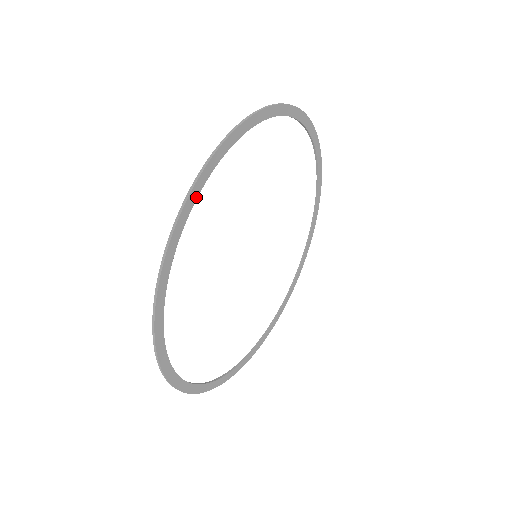
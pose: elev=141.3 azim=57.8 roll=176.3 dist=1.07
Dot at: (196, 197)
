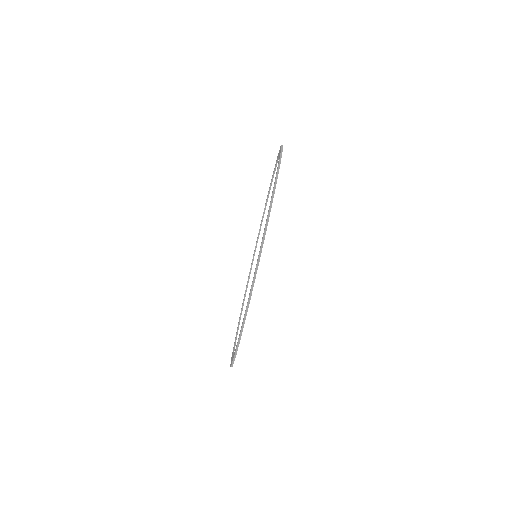
Dot at: occluded
